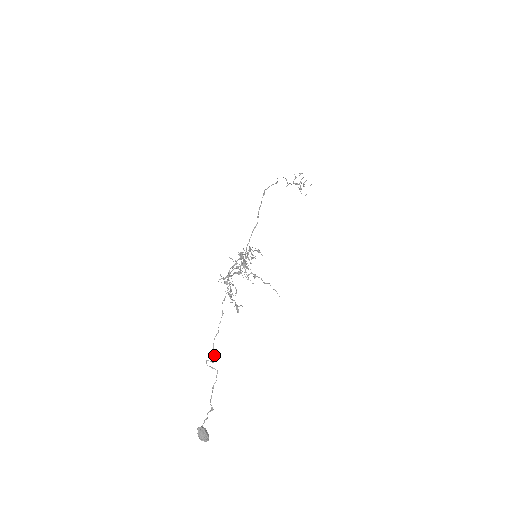
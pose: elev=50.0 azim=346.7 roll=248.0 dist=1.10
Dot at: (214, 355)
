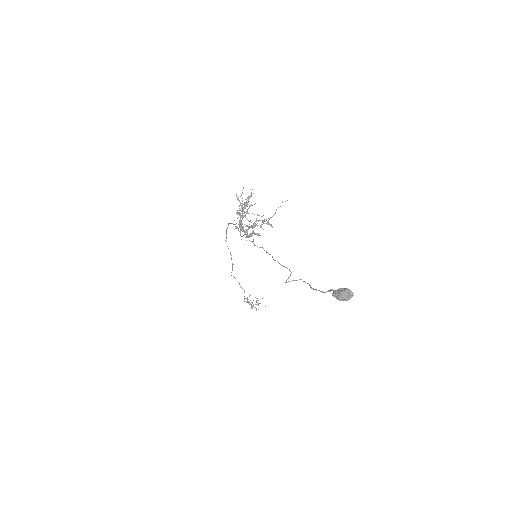
Dot at: (286, 267)
